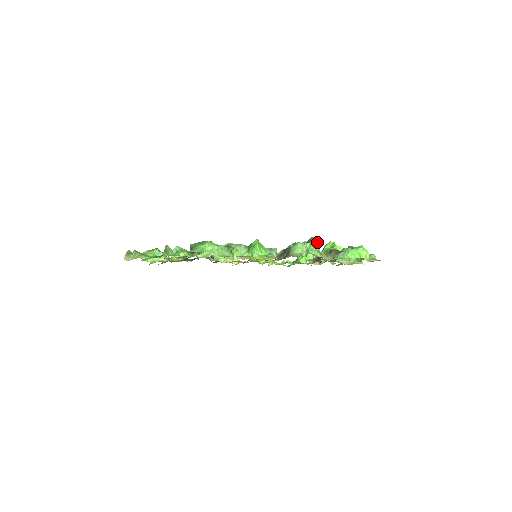
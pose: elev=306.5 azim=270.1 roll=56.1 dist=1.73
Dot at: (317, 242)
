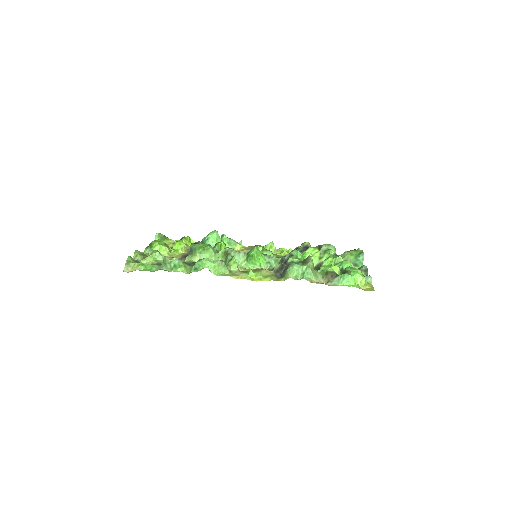
Dot at: (317, 250)
